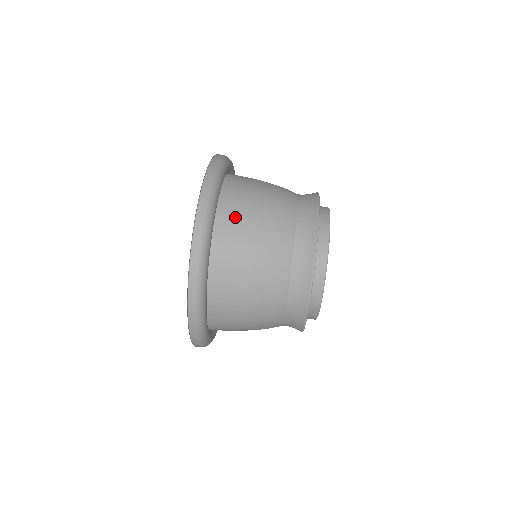
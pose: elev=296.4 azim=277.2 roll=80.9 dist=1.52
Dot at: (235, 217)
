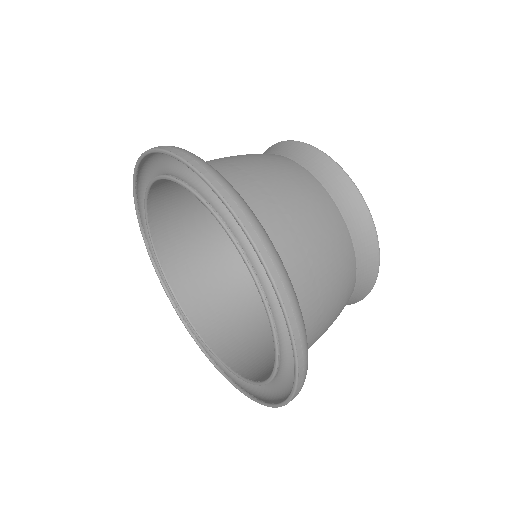
Dot at: (229, 172)
